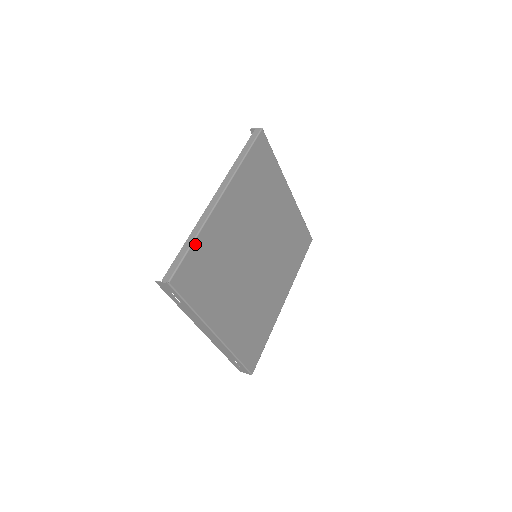
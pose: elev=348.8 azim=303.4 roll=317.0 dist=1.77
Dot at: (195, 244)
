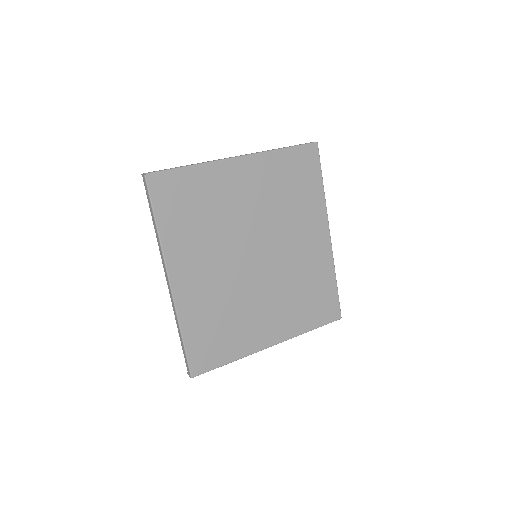
Dot at: (185, 335)
